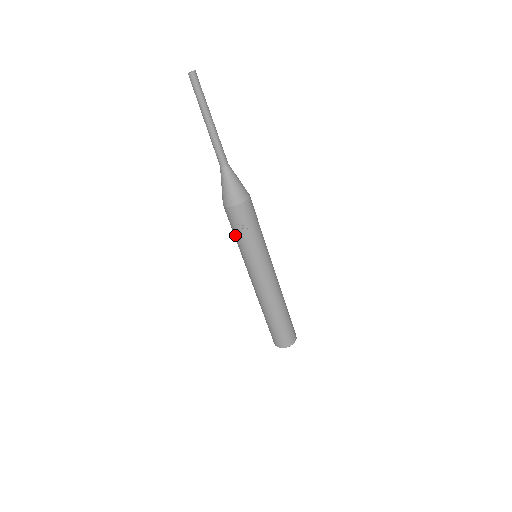
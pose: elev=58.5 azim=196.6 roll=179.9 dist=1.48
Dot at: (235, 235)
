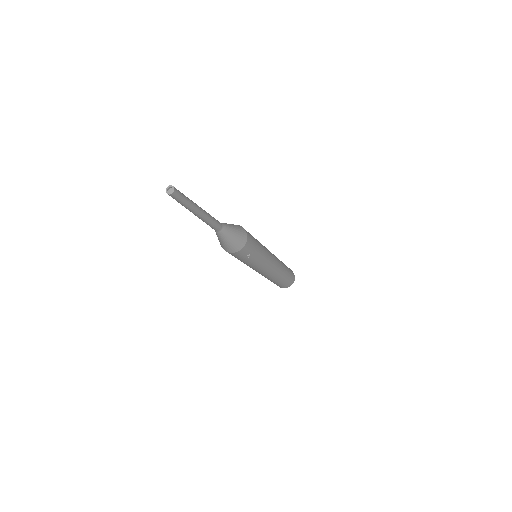
Dot at: occluded
